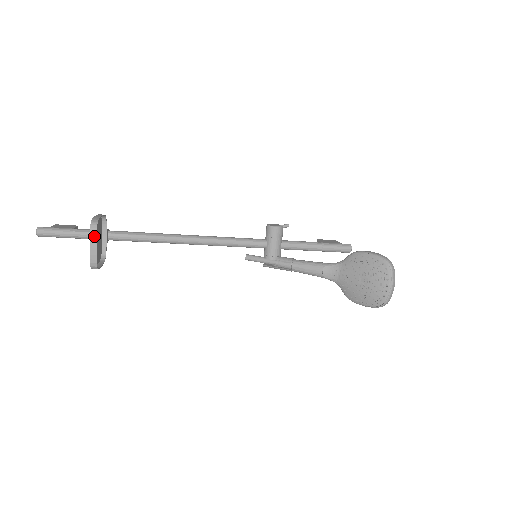
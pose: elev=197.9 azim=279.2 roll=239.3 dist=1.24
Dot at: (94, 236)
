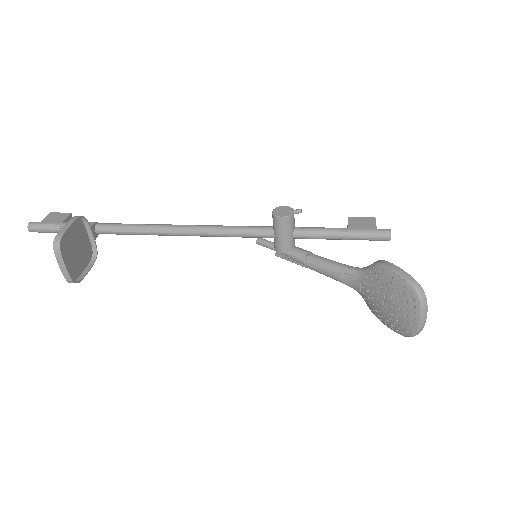
Dot at: (60, 257)
